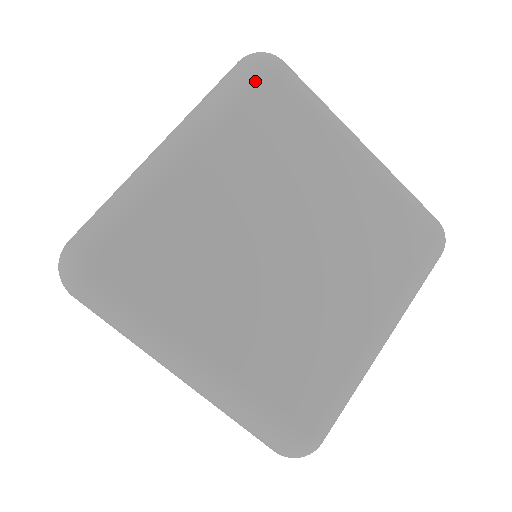
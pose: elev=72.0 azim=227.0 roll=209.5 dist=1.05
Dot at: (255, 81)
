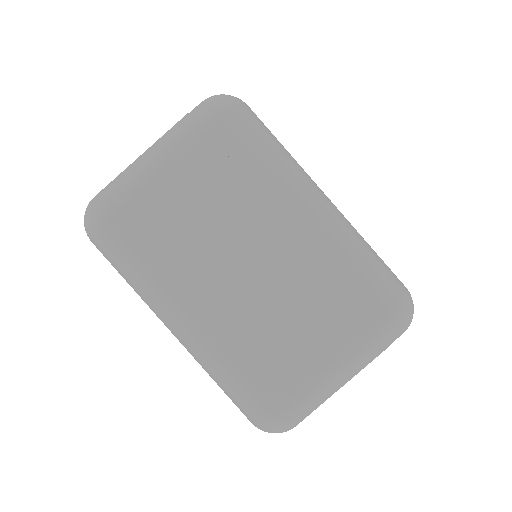
Dot at: occluded
